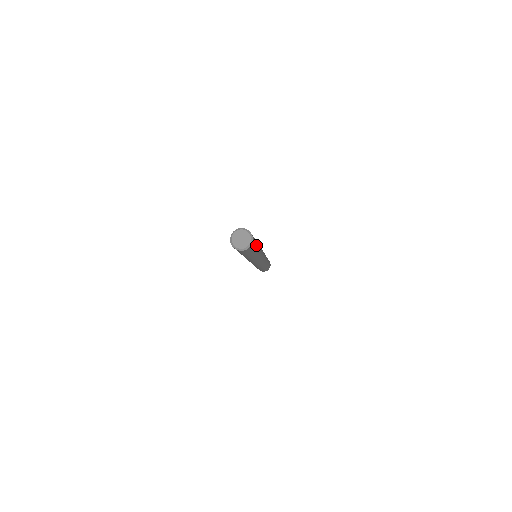
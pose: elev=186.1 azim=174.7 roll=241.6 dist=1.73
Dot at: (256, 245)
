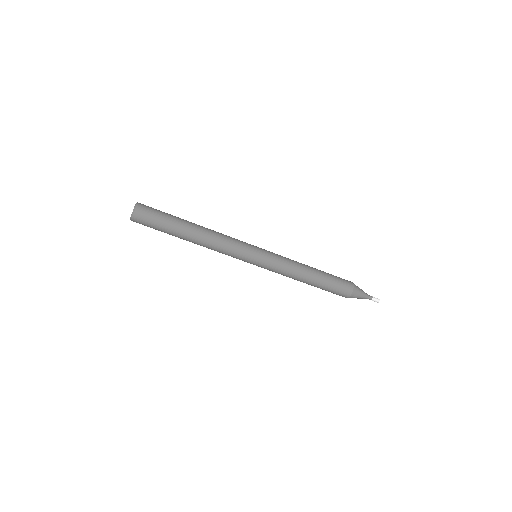
Dot at: (169, 221)
